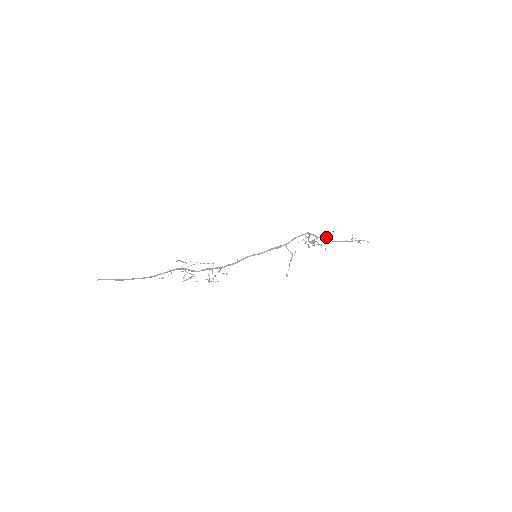
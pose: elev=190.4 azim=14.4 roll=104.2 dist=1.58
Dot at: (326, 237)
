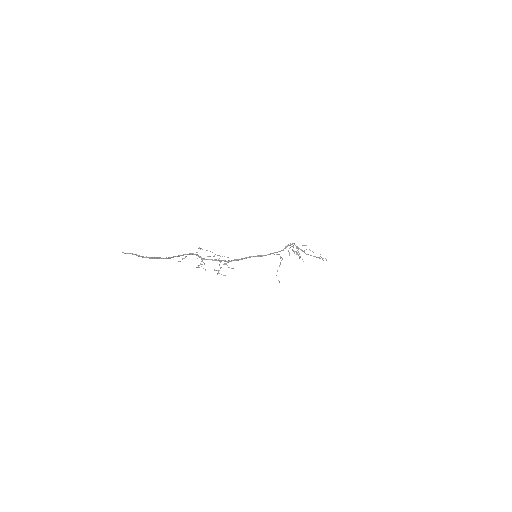
Dot at: (304, 250)
